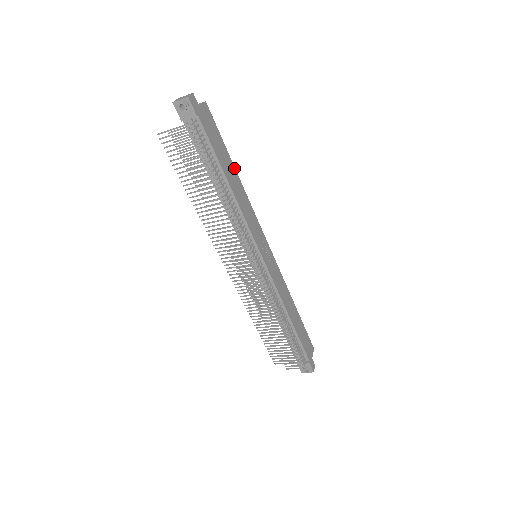
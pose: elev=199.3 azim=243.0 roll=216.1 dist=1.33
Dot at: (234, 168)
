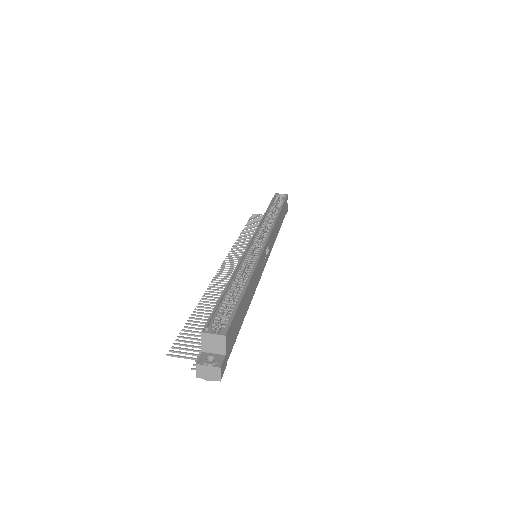
Dot at: (247, 288)
